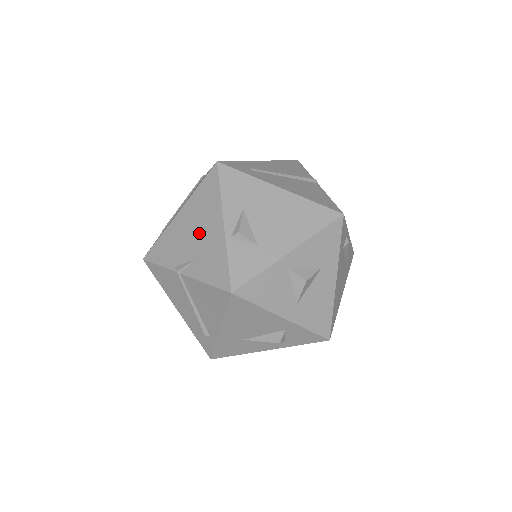
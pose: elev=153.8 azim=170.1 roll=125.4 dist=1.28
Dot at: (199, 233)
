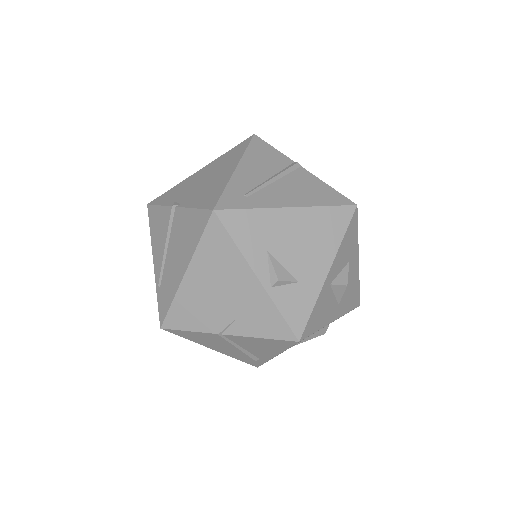
Dot at: (227, 292)
